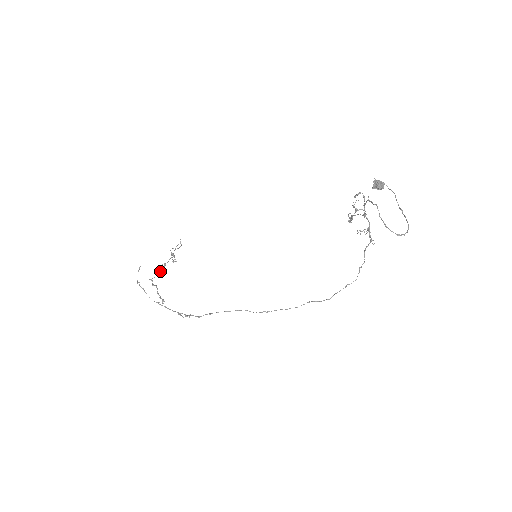
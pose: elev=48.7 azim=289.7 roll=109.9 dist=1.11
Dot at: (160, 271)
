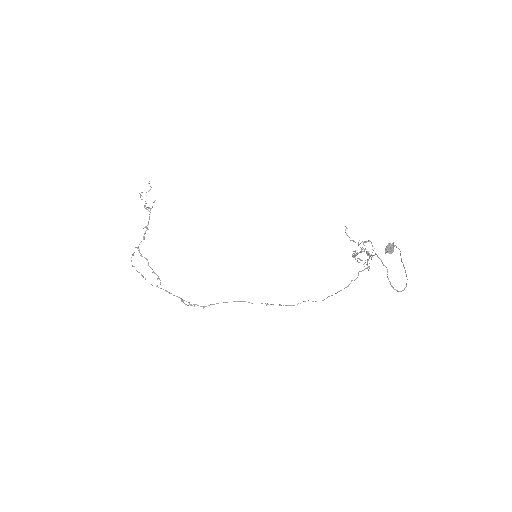
Dot at: (144, 237)
